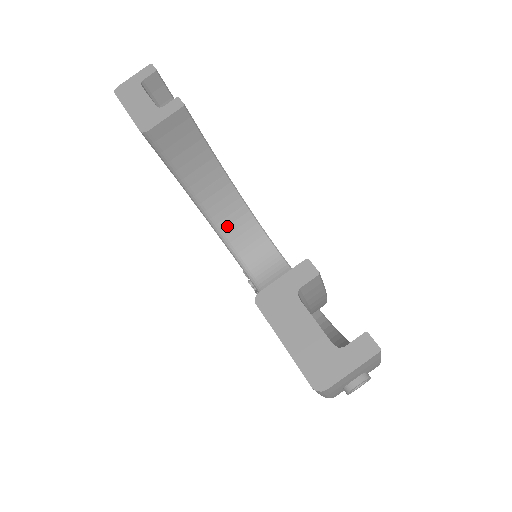
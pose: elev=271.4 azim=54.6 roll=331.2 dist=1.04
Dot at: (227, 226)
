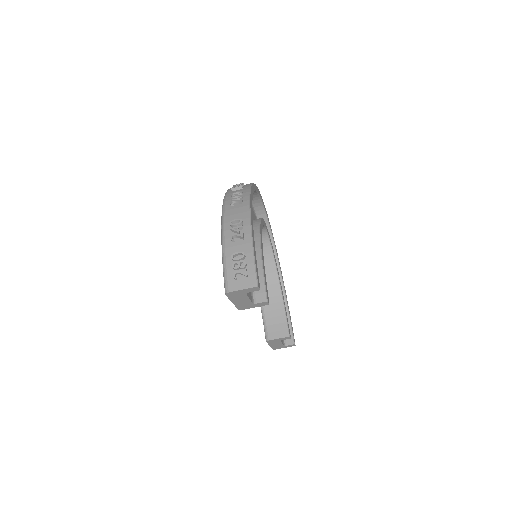
Dot at: occluded
